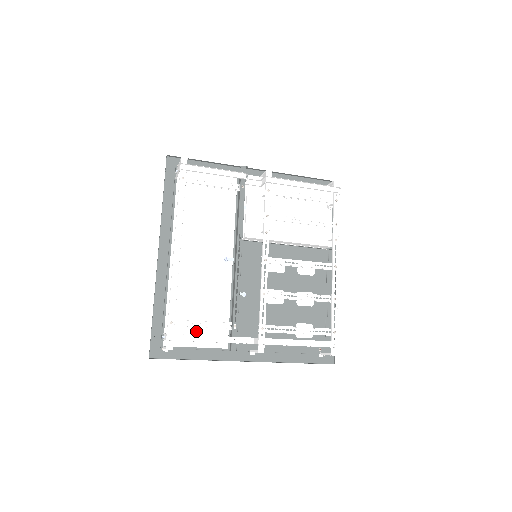
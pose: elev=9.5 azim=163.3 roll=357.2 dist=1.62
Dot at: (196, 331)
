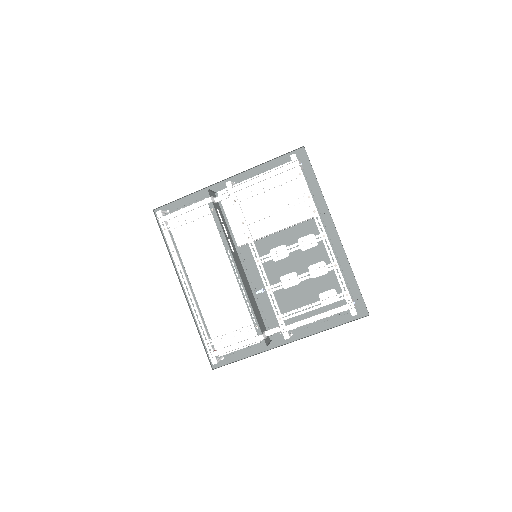
Dot at: occluded
